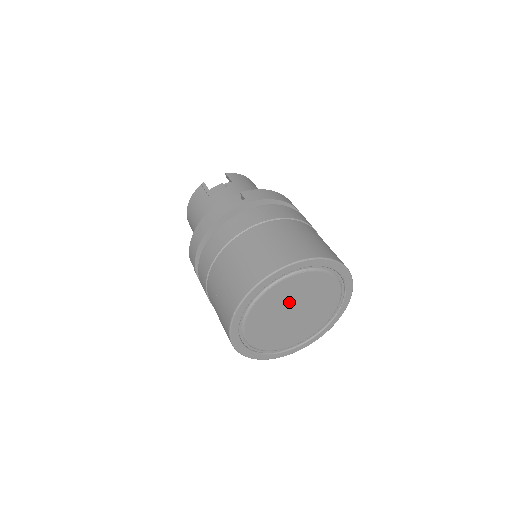
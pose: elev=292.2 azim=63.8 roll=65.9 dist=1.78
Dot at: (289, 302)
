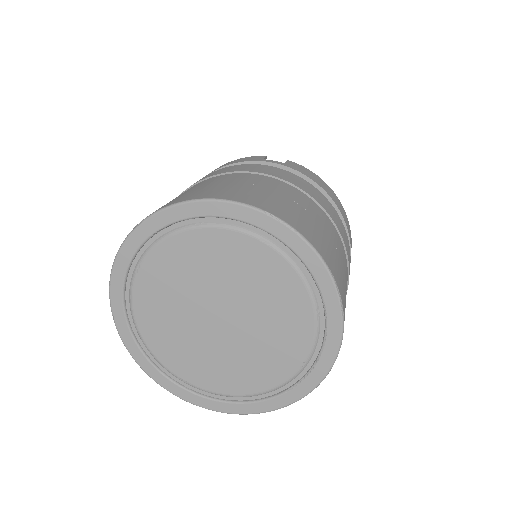
Dot at: (219, 286)
